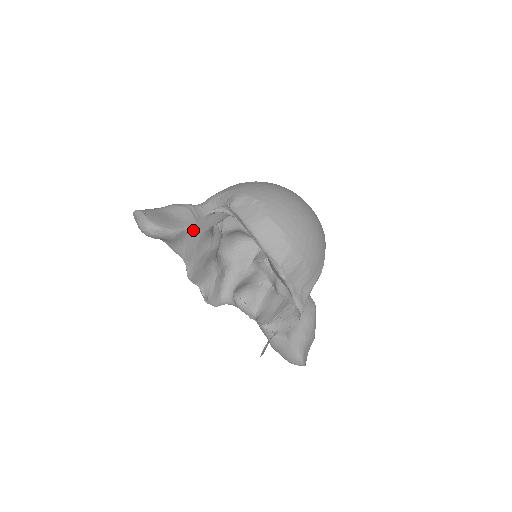
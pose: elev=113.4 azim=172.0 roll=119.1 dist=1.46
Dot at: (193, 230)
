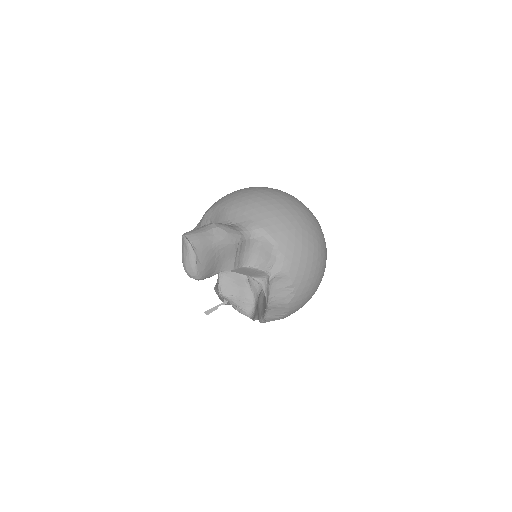
Dot at: (226, 268)
